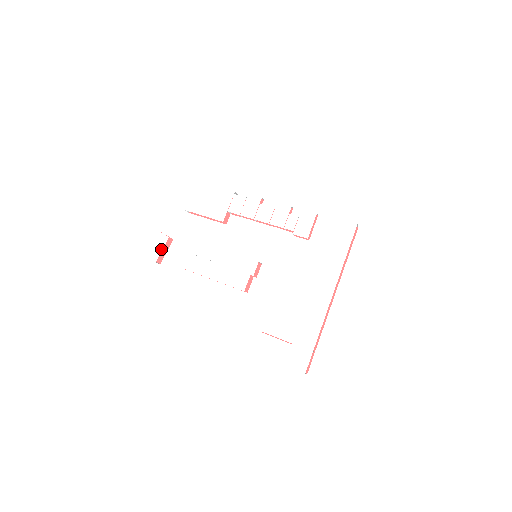
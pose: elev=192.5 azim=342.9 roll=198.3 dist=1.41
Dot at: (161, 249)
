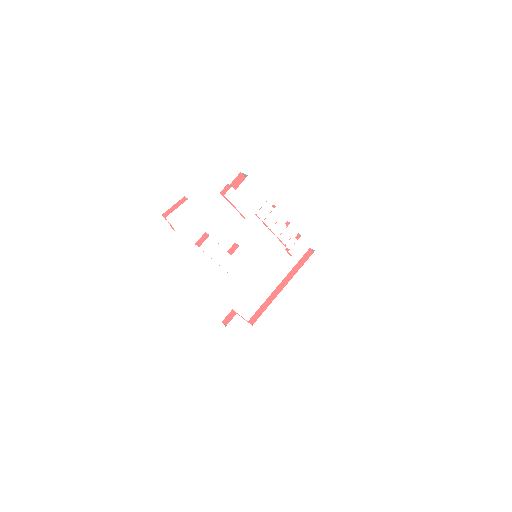
Dot at: (189, 224)
